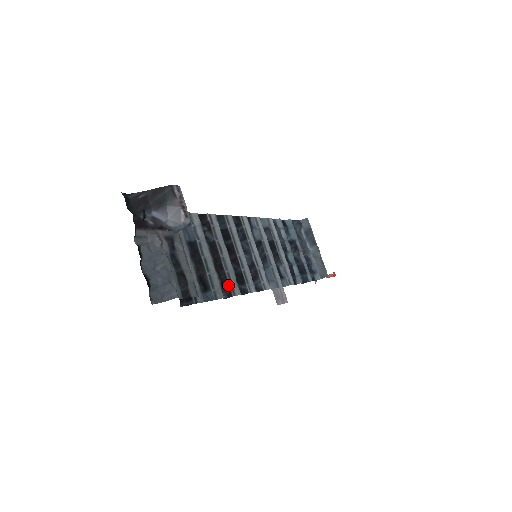
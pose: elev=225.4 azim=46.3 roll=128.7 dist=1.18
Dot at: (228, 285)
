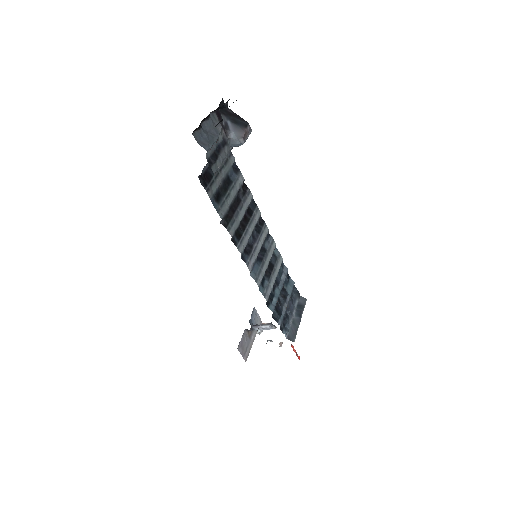
Dot at: (229, 222)
